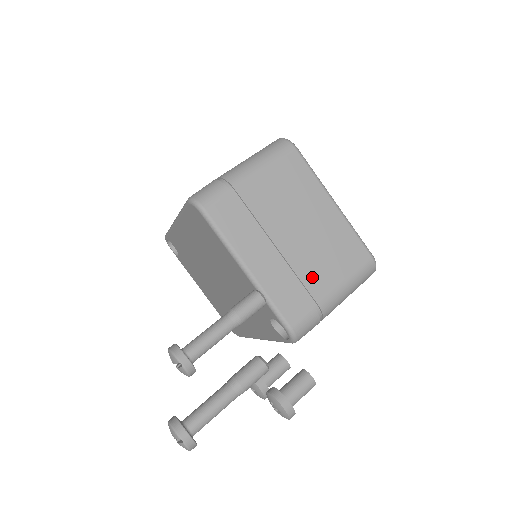
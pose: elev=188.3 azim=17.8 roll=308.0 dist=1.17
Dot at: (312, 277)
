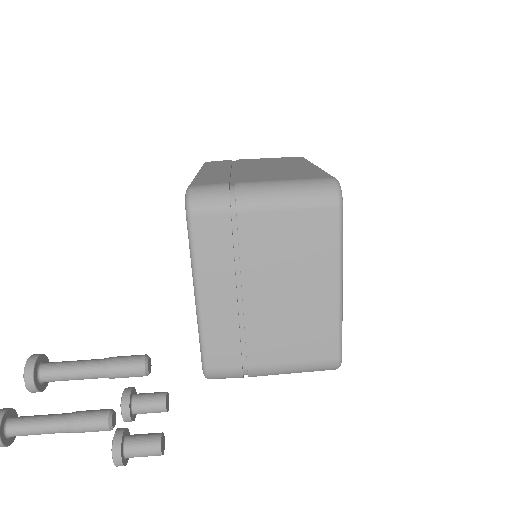
Dot at: (260, 341)
